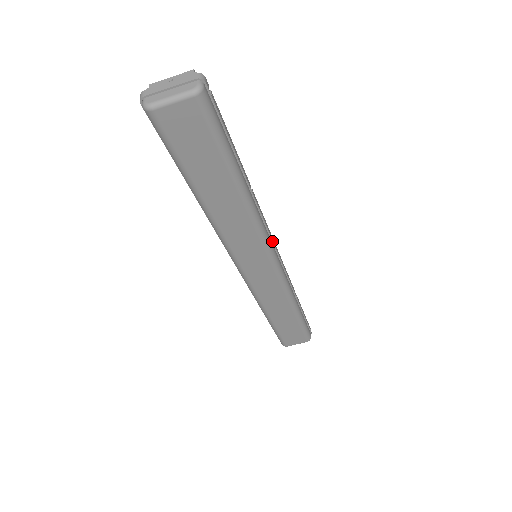
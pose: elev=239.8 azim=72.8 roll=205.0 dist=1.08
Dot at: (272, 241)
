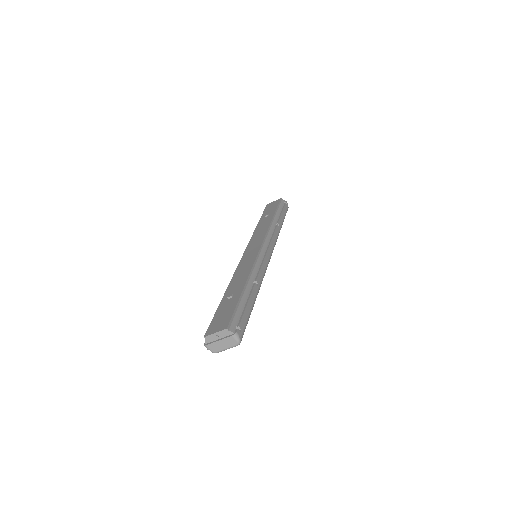
Dot at: (267, 260)
